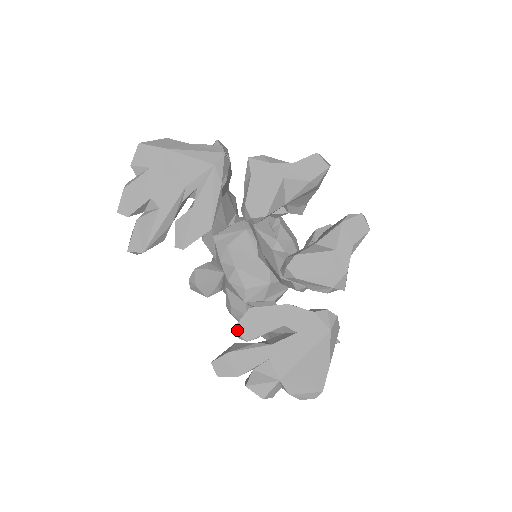
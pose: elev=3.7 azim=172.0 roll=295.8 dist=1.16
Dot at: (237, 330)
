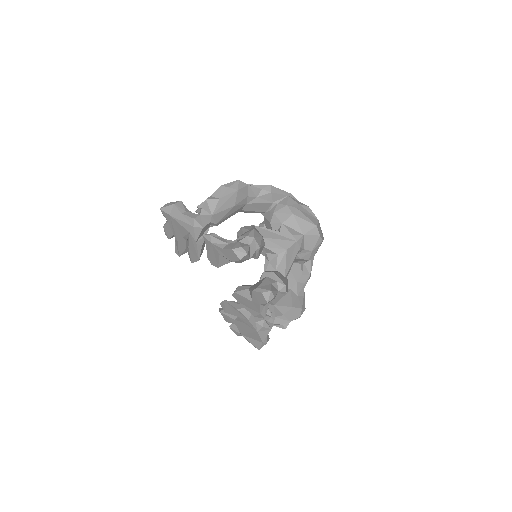
Dot at: (221, 305)
